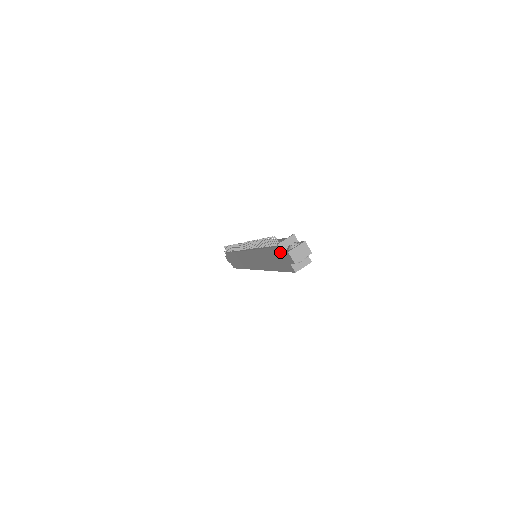
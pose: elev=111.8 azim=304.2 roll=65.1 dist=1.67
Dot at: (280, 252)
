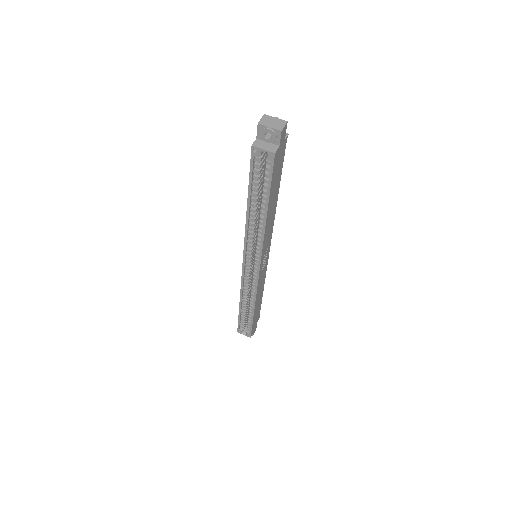
Dot at: occluded
